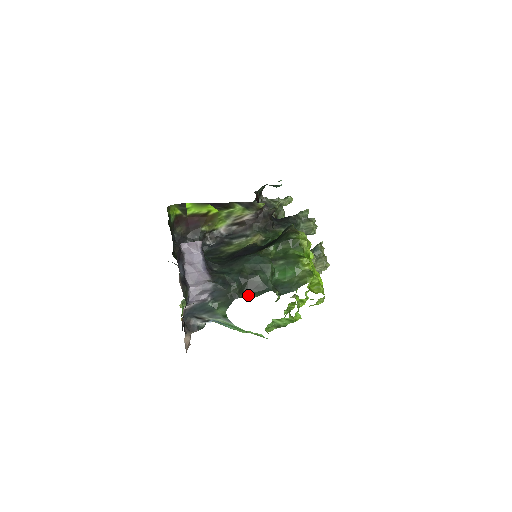
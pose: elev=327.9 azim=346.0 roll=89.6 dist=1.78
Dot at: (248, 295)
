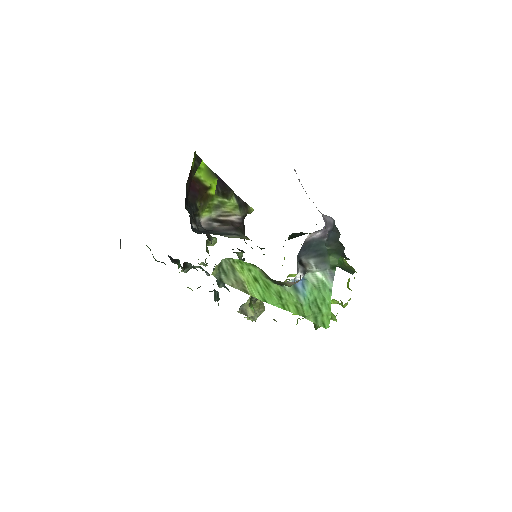
Dot at: (341, 255)
